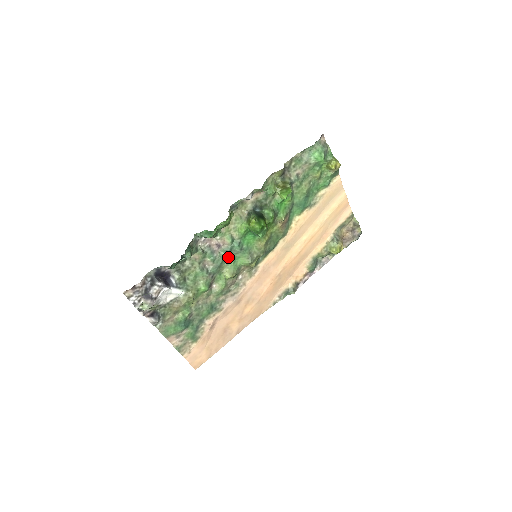
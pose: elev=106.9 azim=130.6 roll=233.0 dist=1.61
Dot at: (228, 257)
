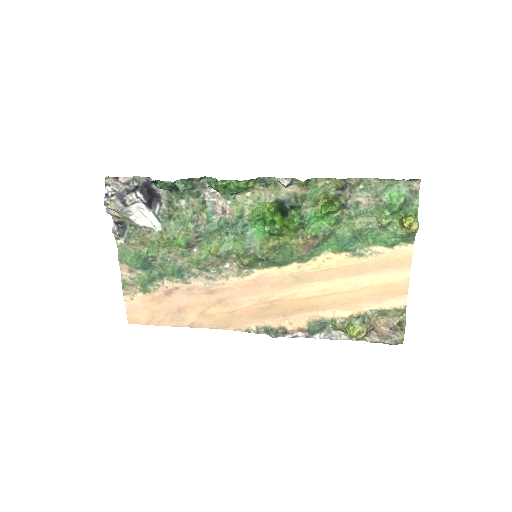
Dot at: (226, 231)
